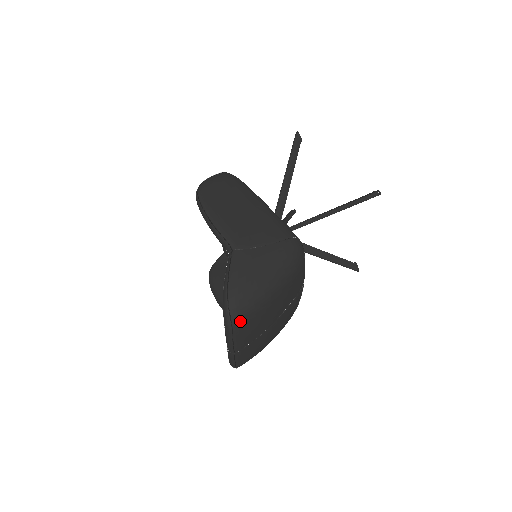
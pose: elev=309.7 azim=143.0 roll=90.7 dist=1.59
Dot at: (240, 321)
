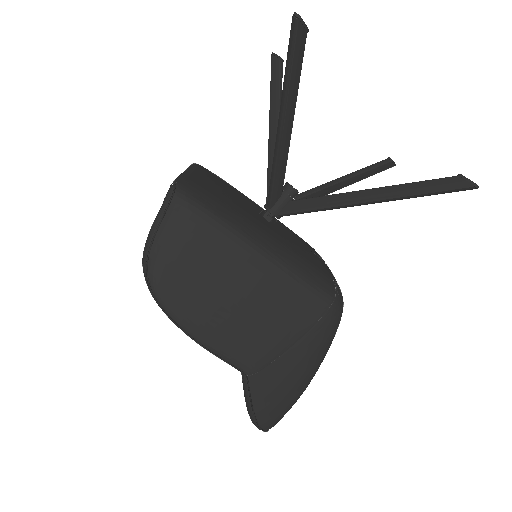
Dot at: occluded
